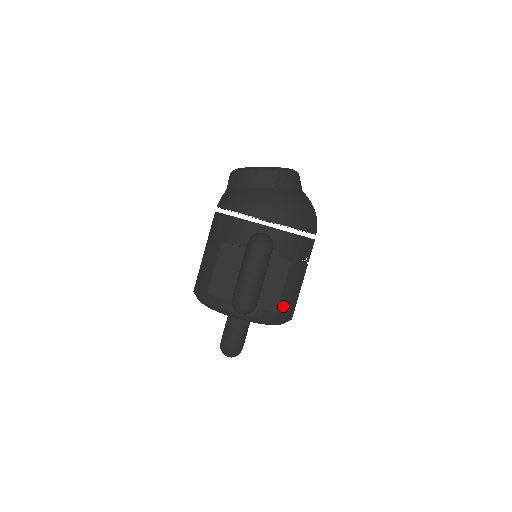
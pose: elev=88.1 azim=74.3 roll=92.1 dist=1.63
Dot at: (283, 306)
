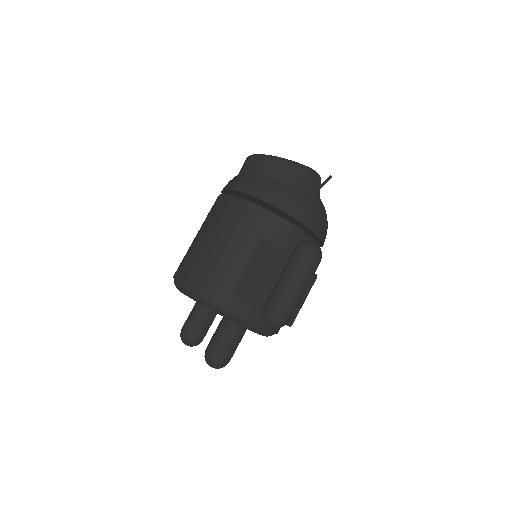
Dot at: occluded
